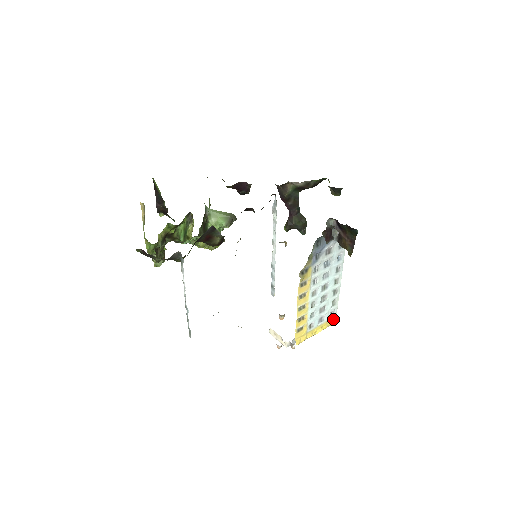
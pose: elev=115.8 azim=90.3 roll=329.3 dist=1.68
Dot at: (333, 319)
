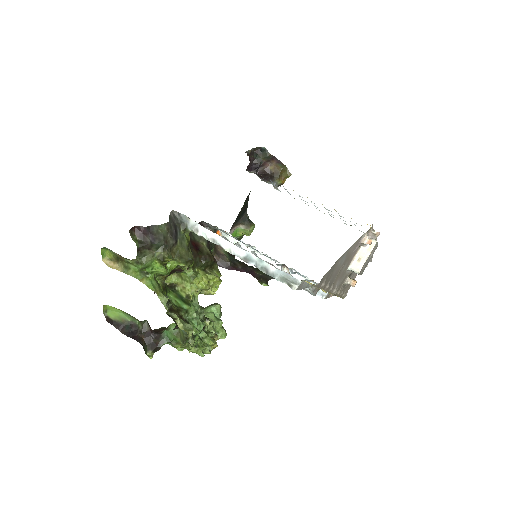
Dot at: occluded
